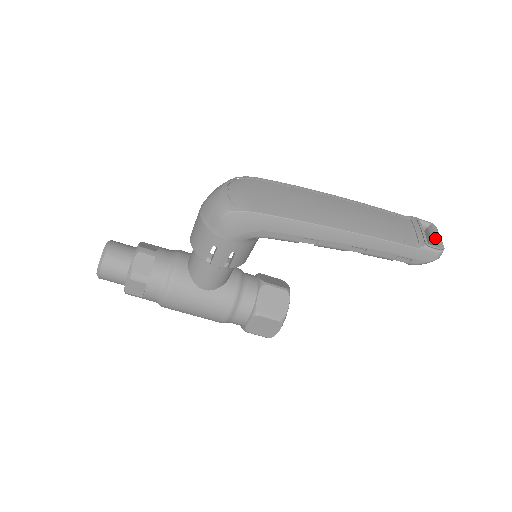
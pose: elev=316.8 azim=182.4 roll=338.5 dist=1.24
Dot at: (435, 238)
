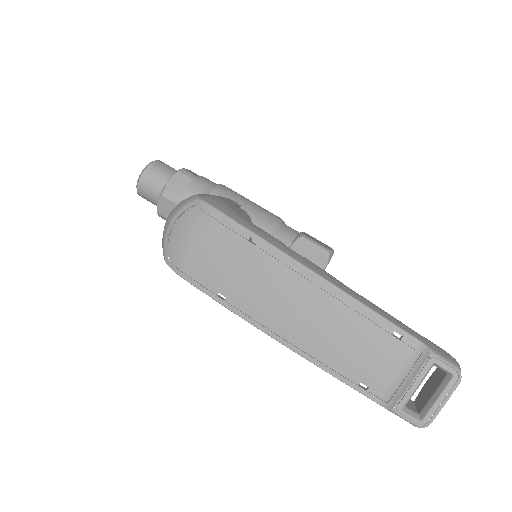
Dot at: (431, 403)
